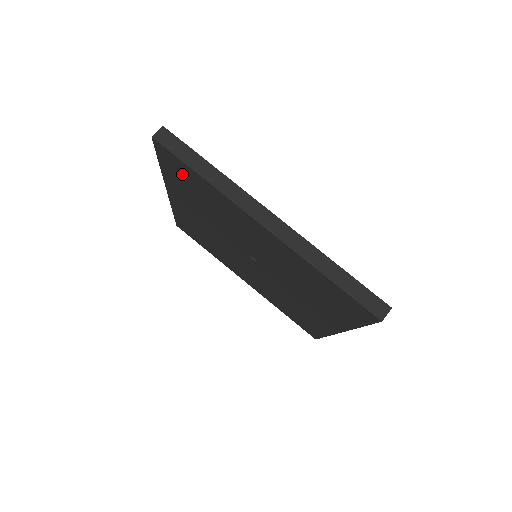
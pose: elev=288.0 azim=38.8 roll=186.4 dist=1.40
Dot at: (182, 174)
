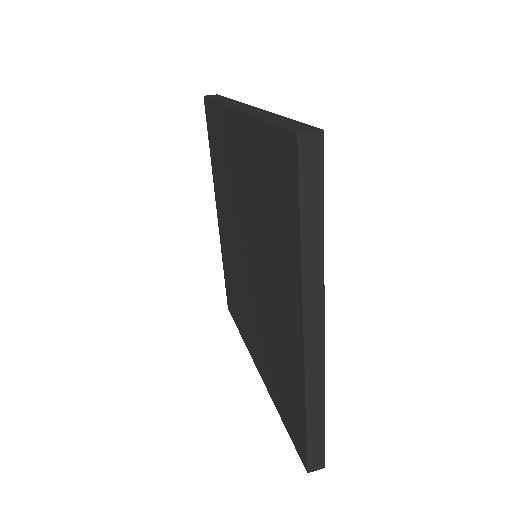
Dot at: (214, 131)
